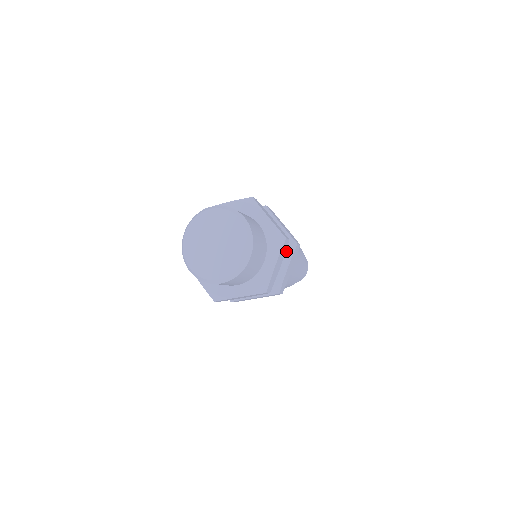
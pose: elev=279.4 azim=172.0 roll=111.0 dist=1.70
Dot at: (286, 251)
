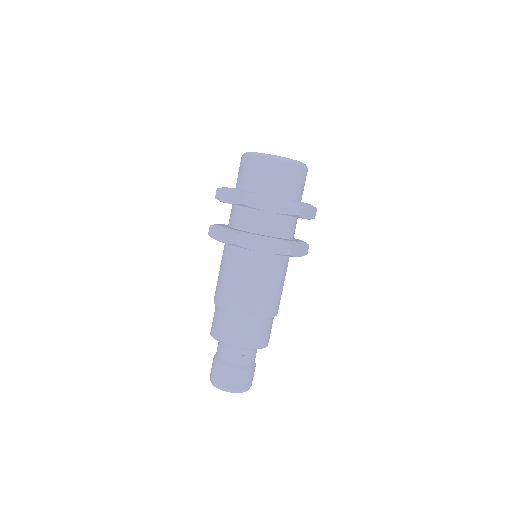
Dot at: occluded
